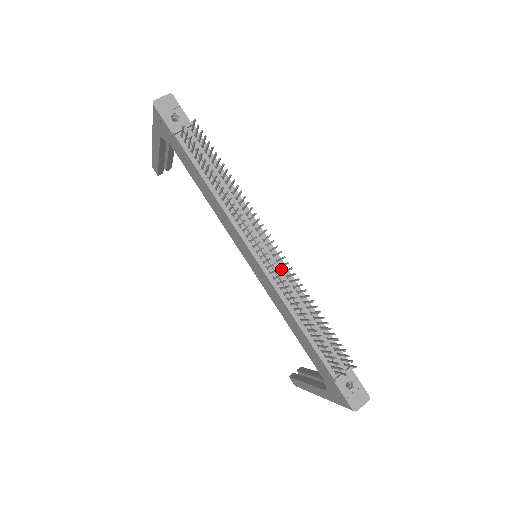
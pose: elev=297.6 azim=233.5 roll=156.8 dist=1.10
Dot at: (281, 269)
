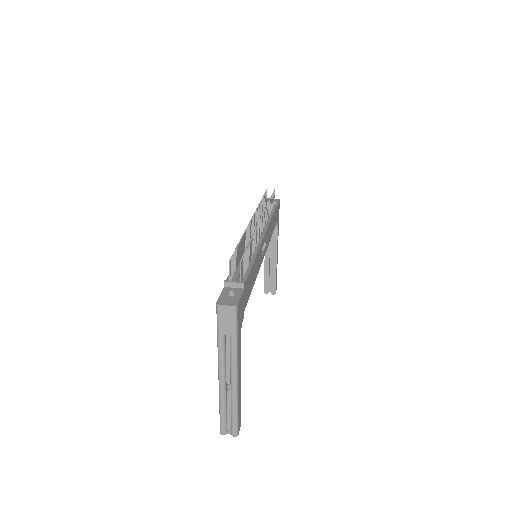
Dot at: (257, 242)
